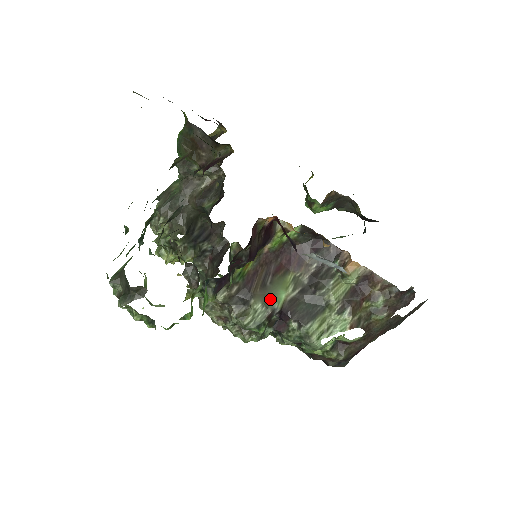
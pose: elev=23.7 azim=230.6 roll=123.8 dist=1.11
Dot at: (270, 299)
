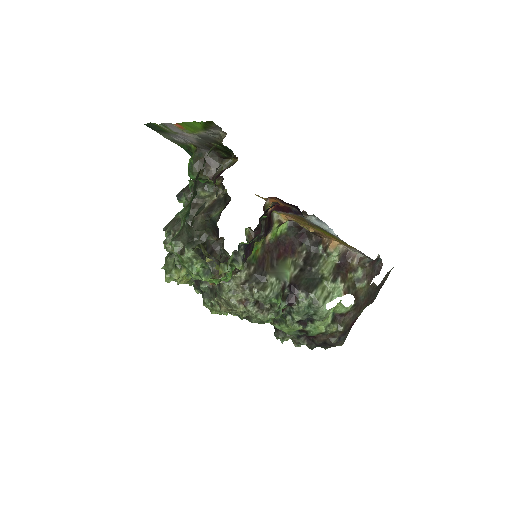
Dot at: (280, 275)
